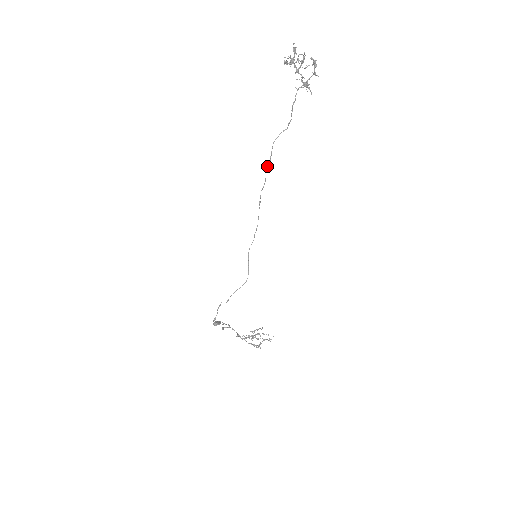
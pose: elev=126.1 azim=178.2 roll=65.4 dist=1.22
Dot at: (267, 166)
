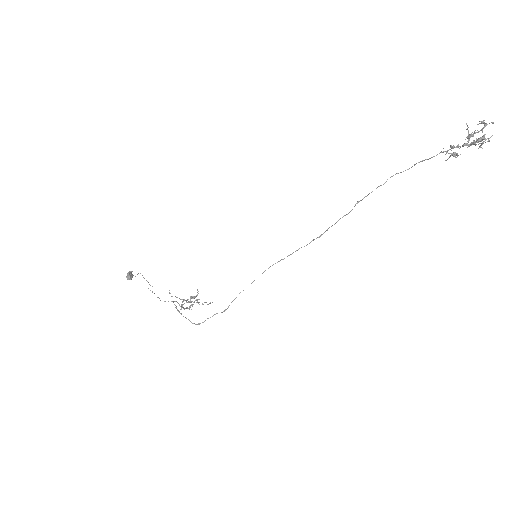
Dot at: occluded
